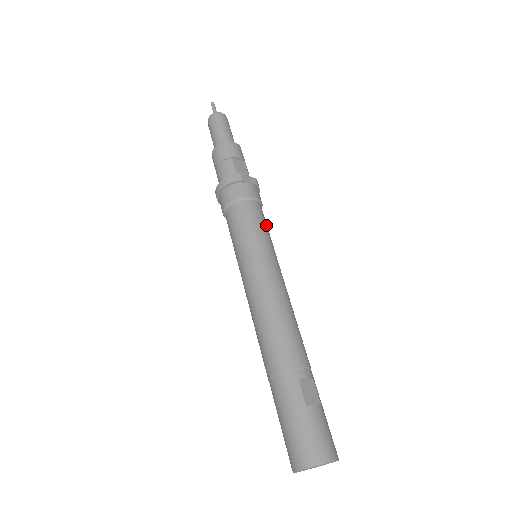
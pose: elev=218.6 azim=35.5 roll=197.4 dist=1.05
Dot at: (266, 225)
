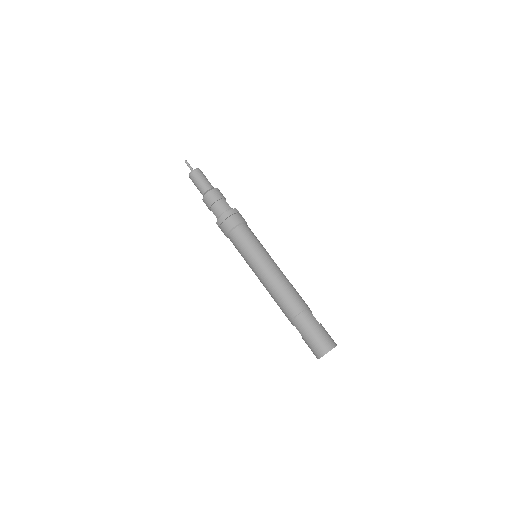
Dot at: occluded
